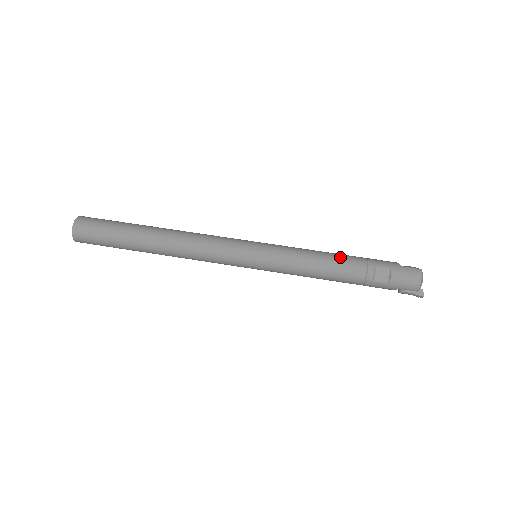
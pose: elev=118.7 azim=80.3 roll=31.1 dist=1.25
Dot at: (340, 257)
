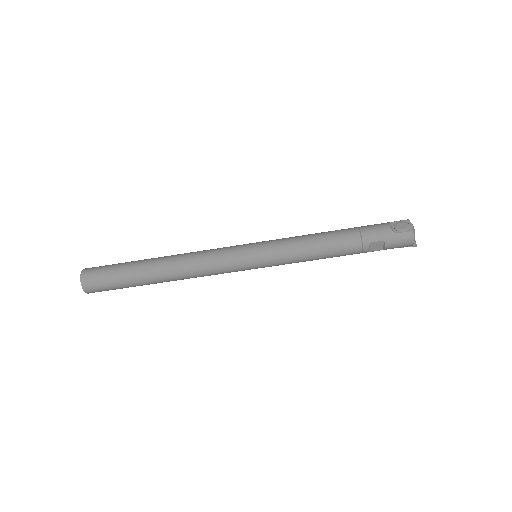
Dot at: (335, 243)
